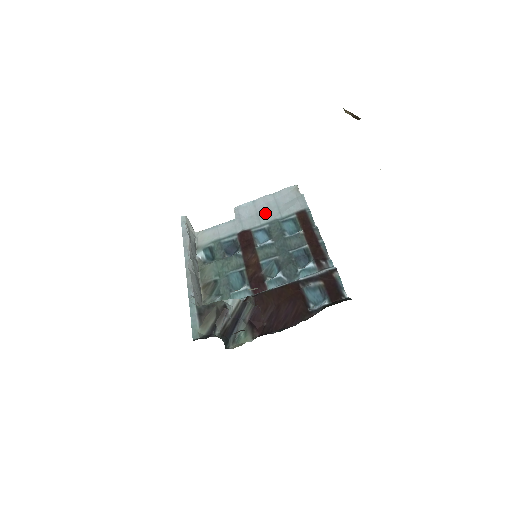
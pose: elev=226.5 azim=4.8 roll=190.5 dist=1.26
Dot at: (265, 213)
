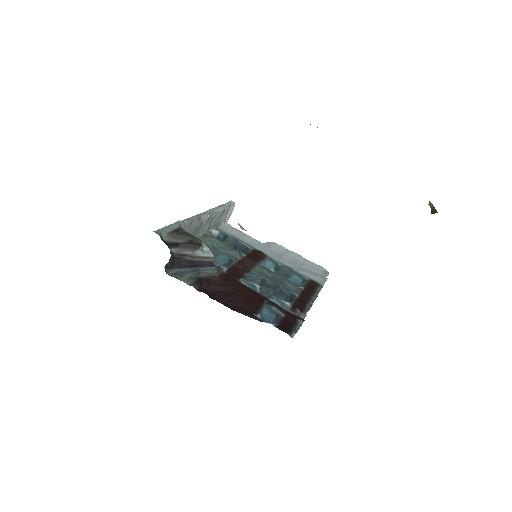
Dot at: (288, 260)
